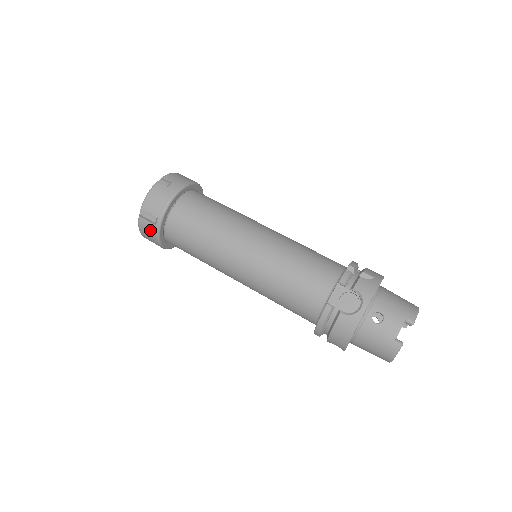
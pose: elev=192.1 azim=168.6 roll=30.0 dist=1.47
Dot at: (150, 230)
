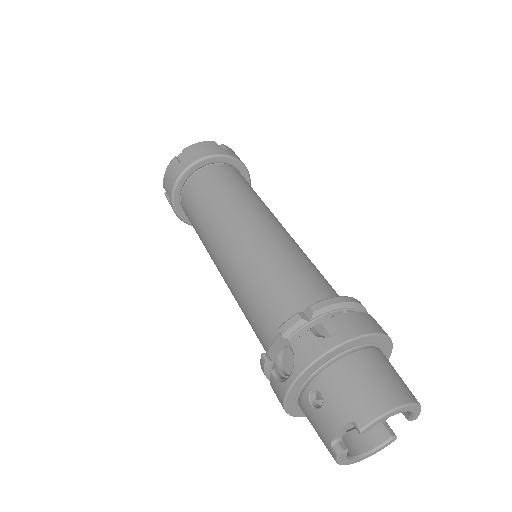
Dot at: occluded
